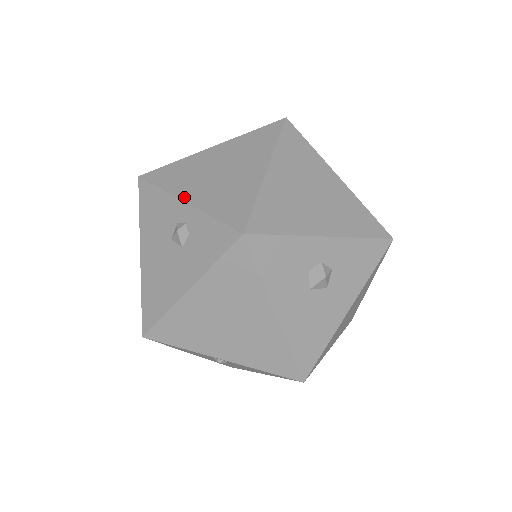
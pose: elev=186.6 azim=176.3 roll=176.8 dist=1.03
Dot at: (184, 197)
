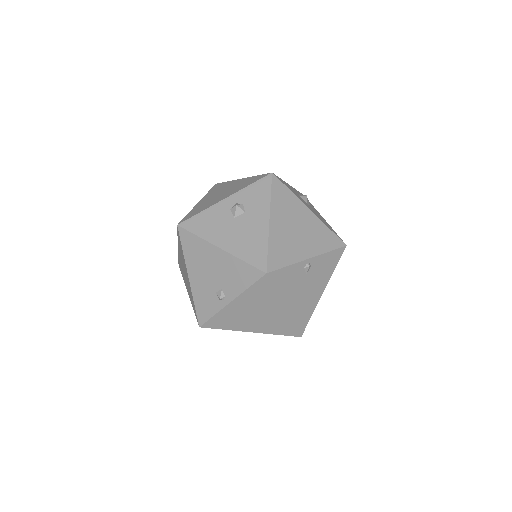
Dot at: (221, 199)
